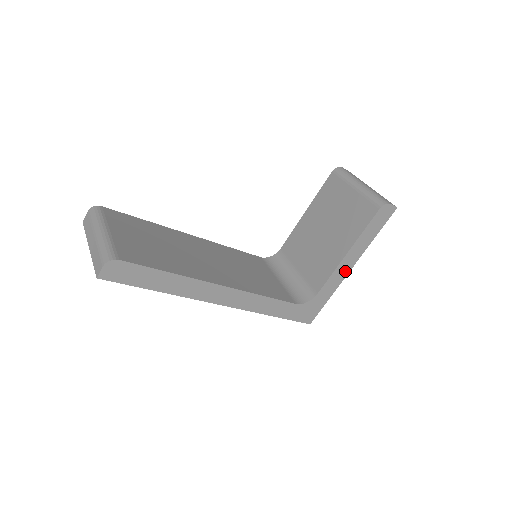
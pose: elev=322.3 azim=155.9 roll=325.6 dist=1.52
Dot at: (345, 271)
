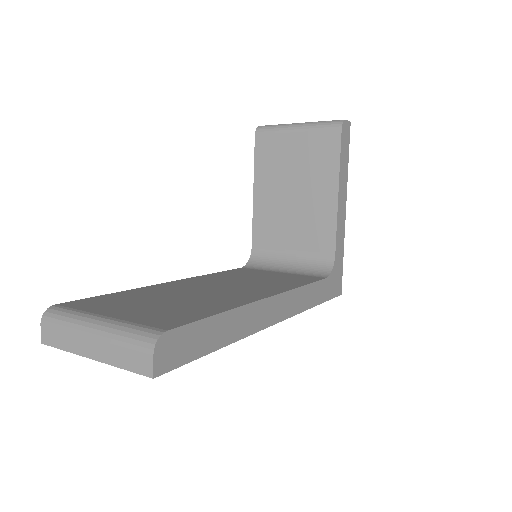
Dot at: (343, 215)
